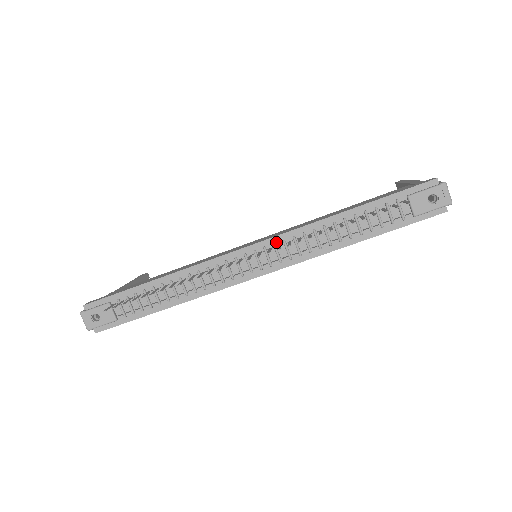
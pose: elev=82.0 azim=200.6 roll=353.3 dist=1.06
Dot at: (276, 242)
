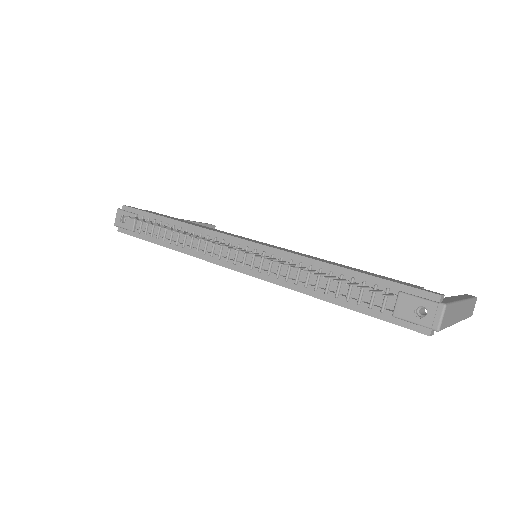
Dot at: (267, 252)
